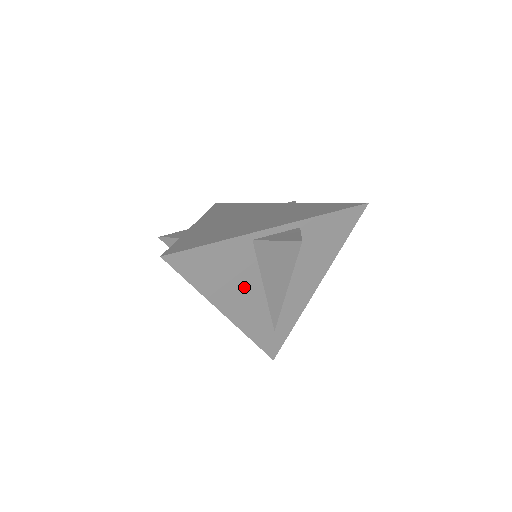
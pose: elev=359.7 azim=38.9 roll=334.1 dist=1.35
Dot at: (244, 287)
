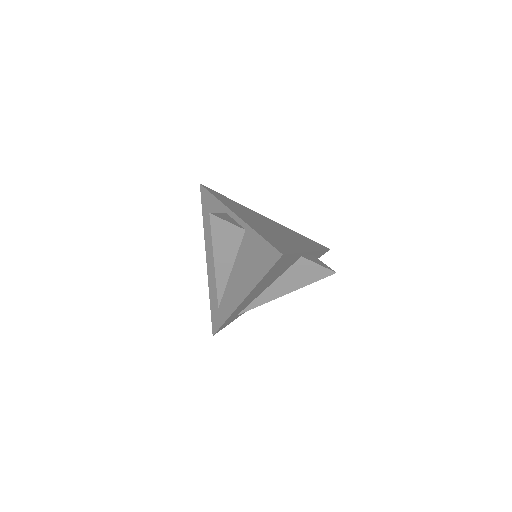
Dot at: (267, 284)
